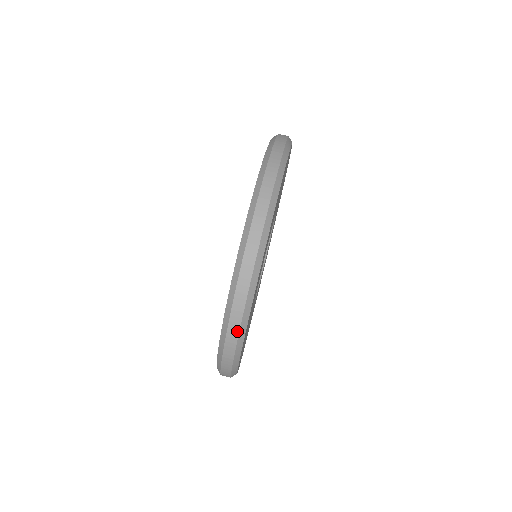
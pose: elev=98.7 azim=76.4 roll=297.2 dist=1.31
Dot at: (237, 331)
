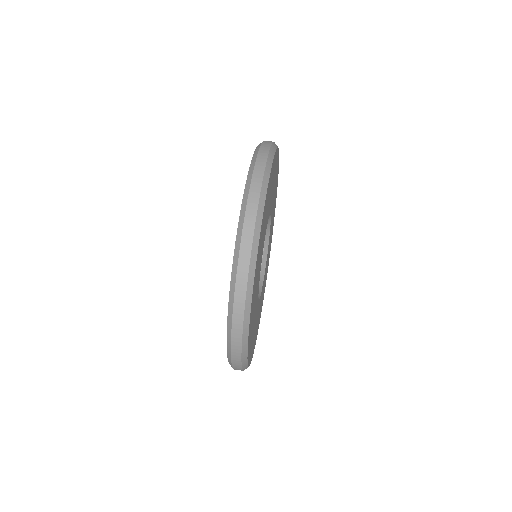
Dot at: (240, 344)
